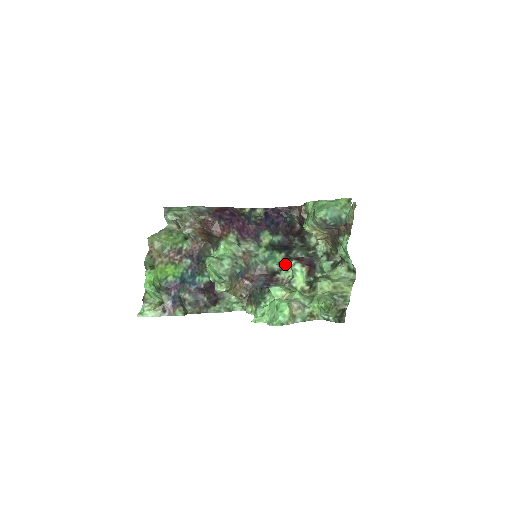
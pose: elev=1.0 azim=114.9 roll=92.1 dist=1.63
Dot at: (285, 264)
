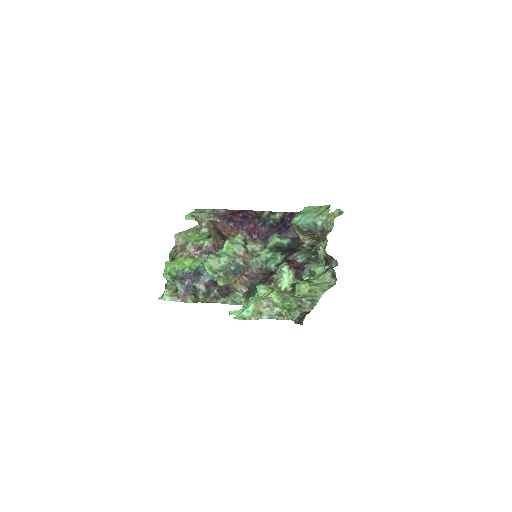
Dot at: (279, 265)
